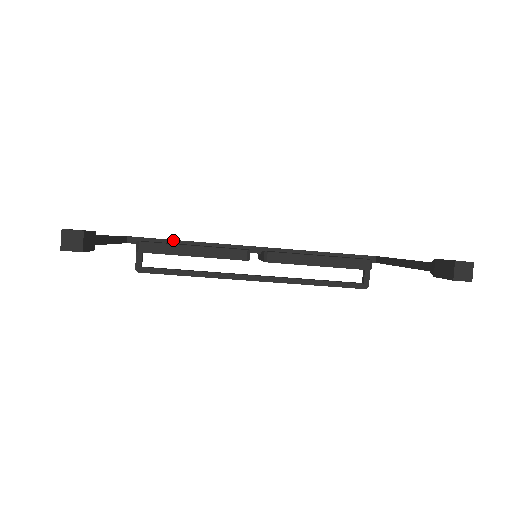
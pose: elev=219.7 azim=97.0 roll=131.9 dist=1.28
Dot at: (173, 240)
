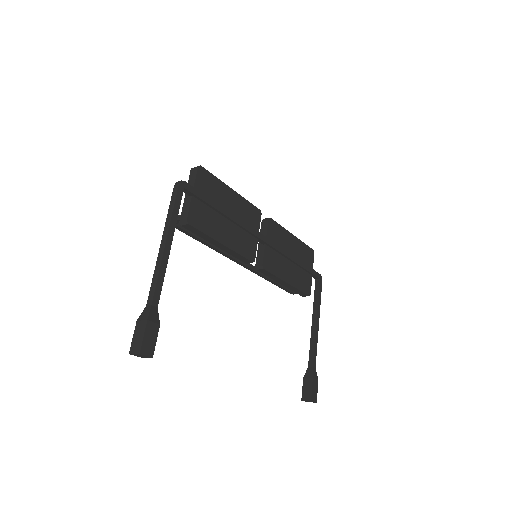
Dot at: (216, 209)
